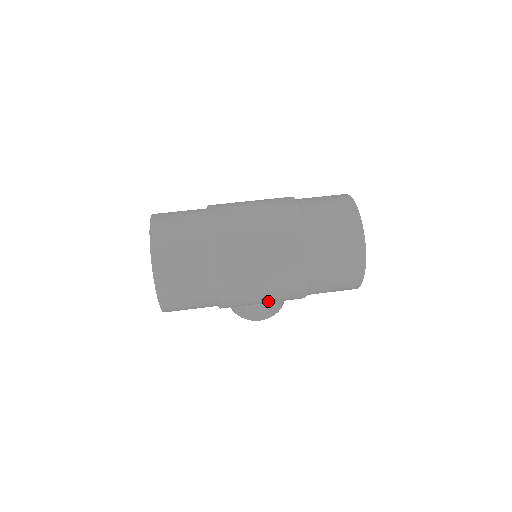
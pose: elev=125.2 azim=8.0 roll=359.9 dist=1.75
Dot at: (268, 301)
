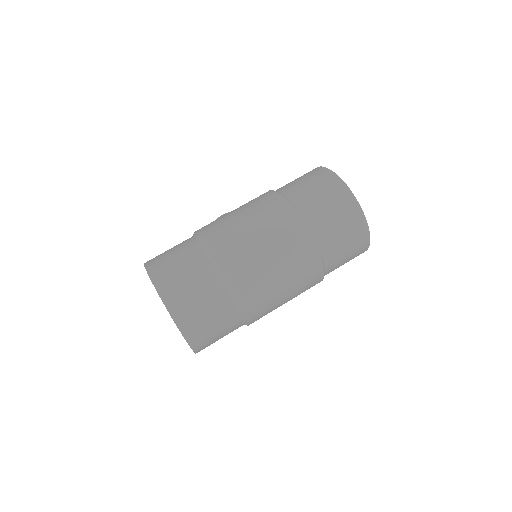
Dot at: occluded
